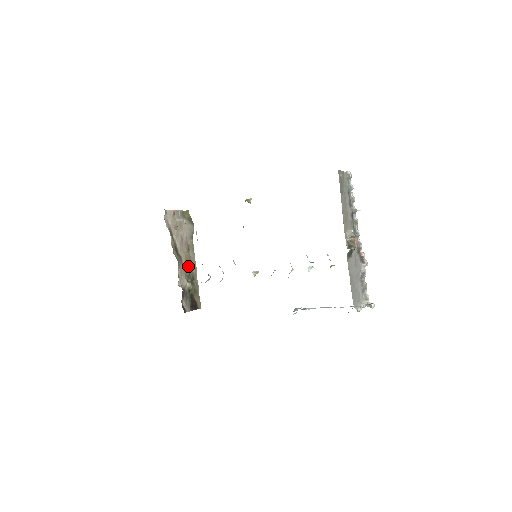
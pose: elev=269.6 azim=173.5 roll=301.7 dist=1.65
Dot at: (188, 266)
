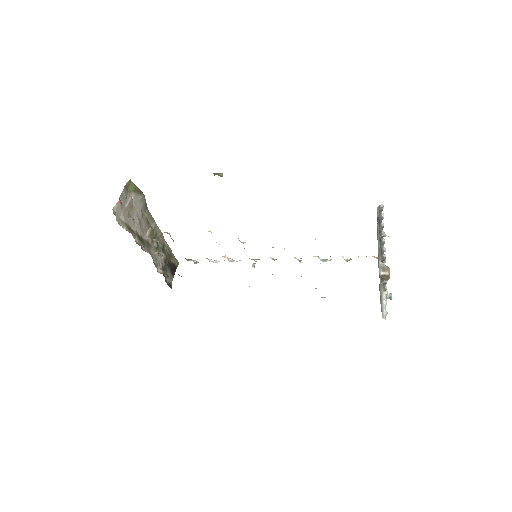
Dot at: (154, 238)
